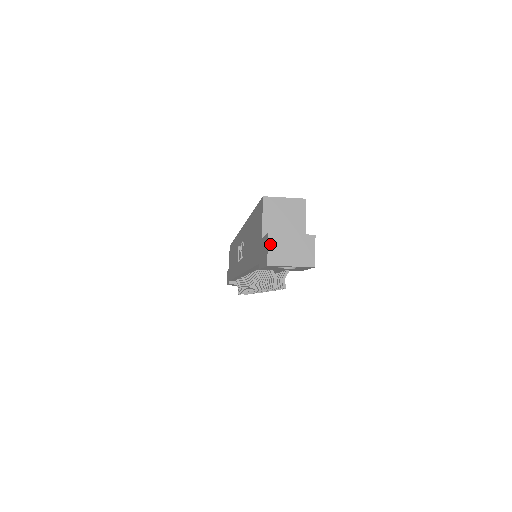
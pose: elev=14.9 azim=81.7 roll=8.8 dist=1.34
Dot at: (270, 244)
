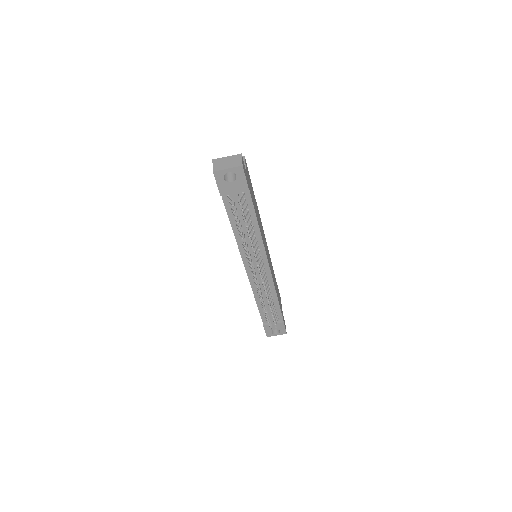
Dot at: (214, 163)
